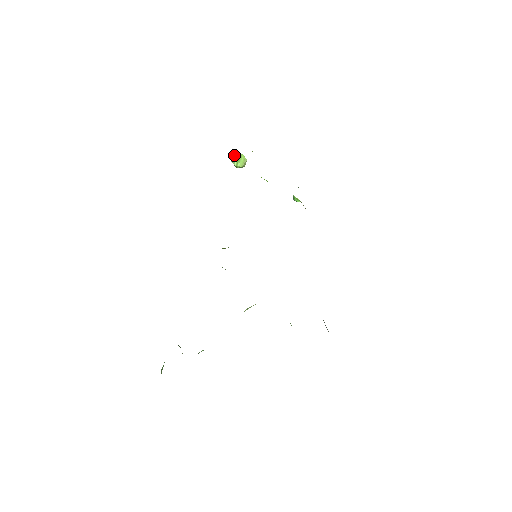
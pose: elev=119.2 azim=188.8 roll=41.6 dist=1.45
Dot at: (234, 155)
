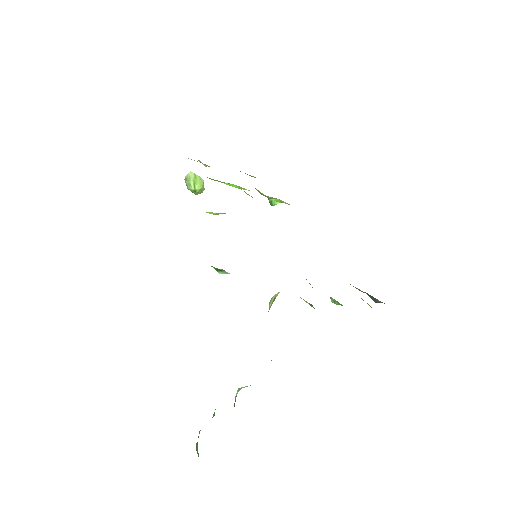
Dot at: (187, 178)
